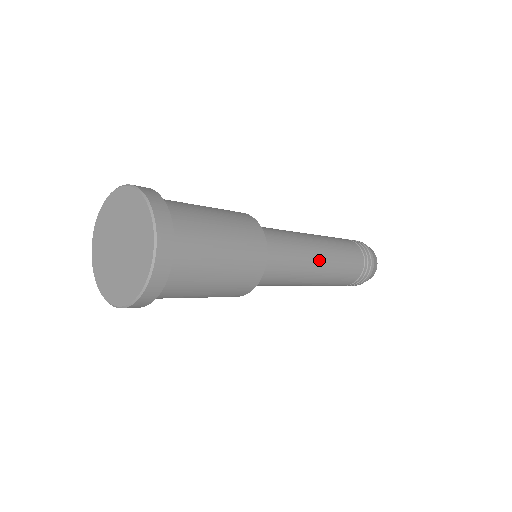
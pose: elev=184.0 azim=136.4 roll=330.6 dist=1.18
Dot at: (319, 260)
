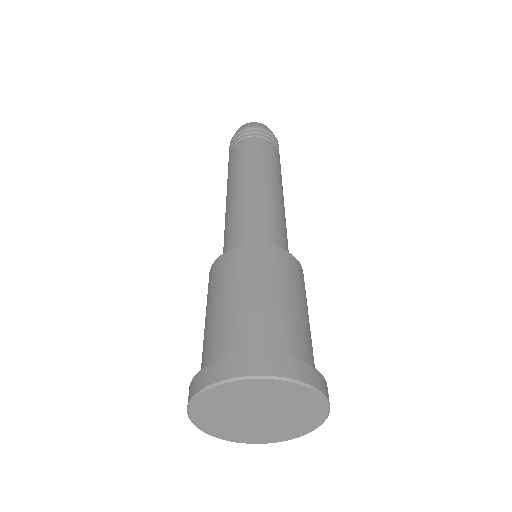
Dot at: (283, 201)
